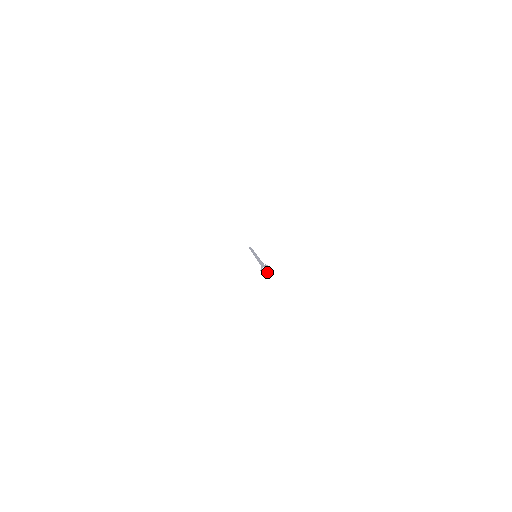
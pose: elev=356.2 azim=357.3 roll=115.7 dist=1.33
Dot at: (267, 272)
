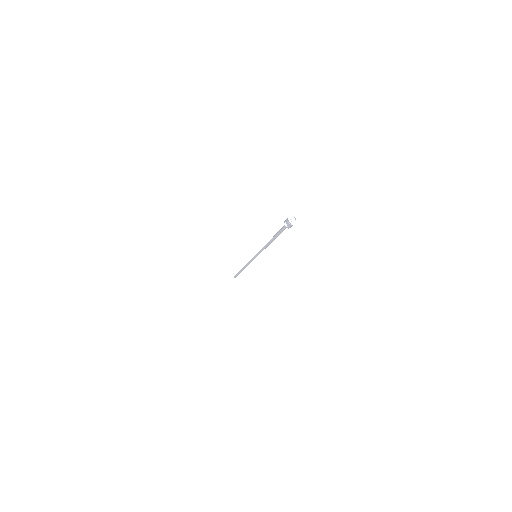
Dot at: (292, 219)
